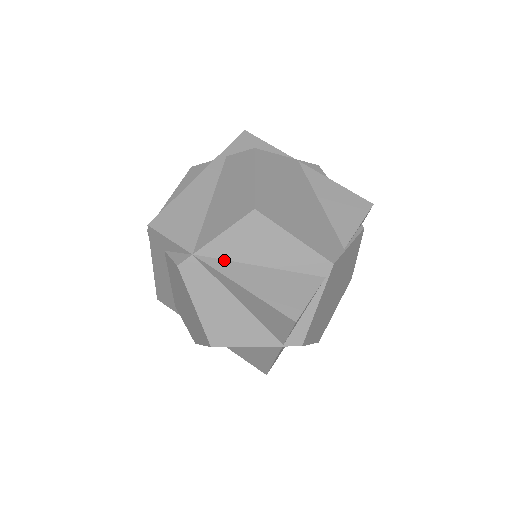
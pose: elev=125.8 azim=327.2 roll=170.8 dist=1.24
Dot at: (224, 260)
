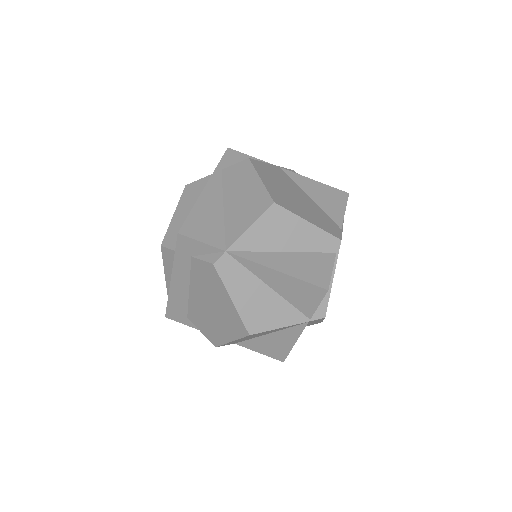
Dot at: (253, 252)
